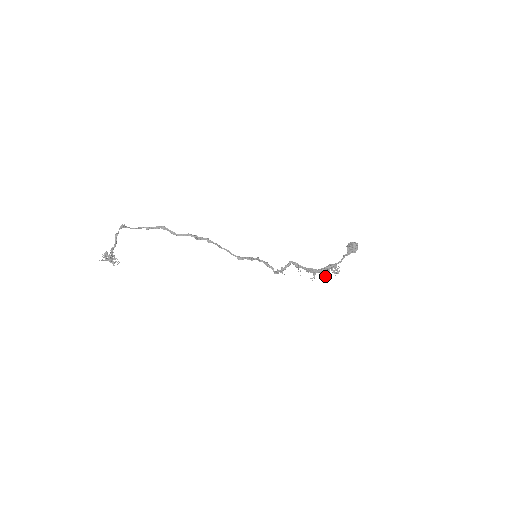
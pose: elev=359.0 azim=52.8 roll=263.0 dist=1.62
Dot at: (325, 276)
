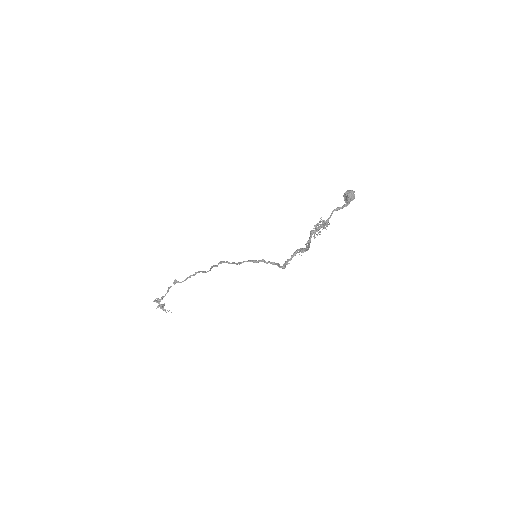
Dot at: (313, 236)
